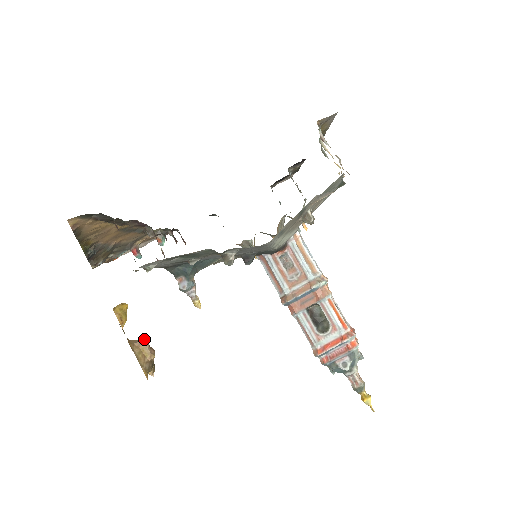
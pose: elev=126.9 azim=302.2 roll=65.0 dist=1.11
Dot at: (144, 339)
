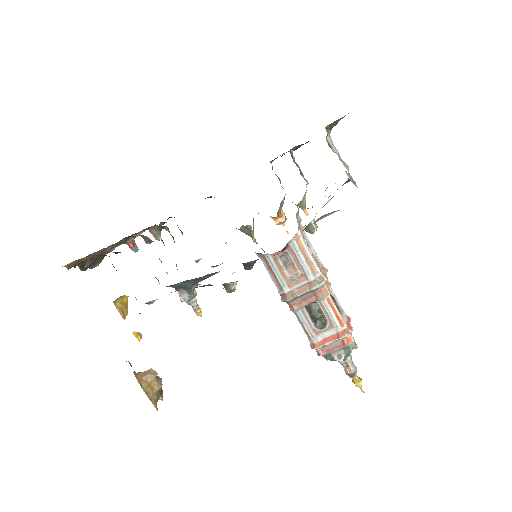
Dot at: (151, 373)
